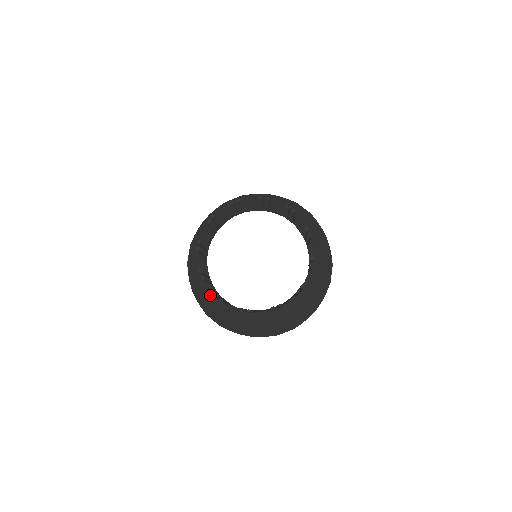
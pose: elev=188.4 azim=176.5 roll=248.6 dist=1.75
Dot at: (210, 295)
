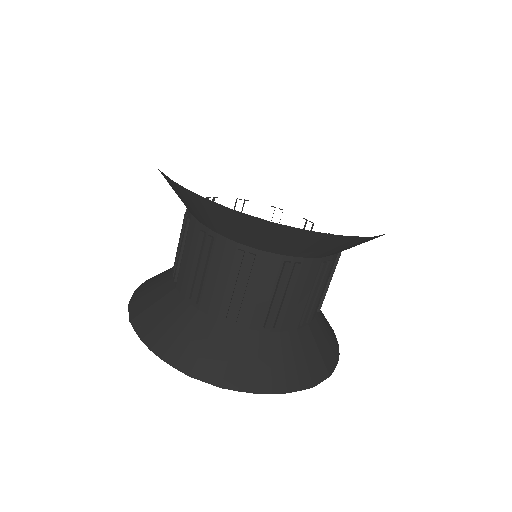
Dot at: (160, 280)
